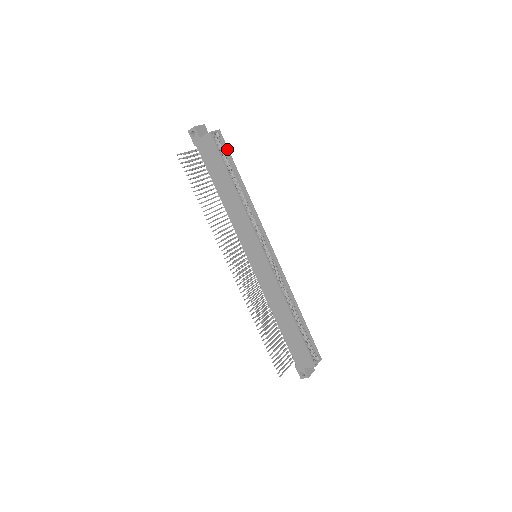
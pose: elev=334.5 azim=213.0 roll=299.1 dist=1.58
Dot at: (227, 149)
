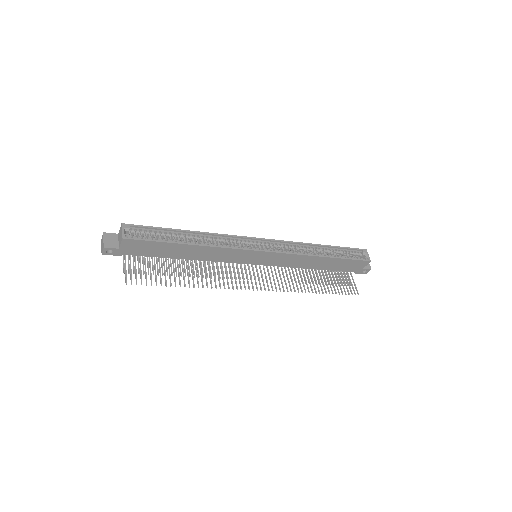
Dot at: (146, 228)
